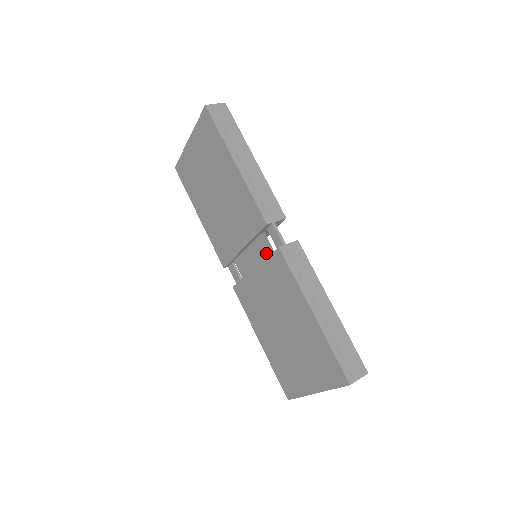
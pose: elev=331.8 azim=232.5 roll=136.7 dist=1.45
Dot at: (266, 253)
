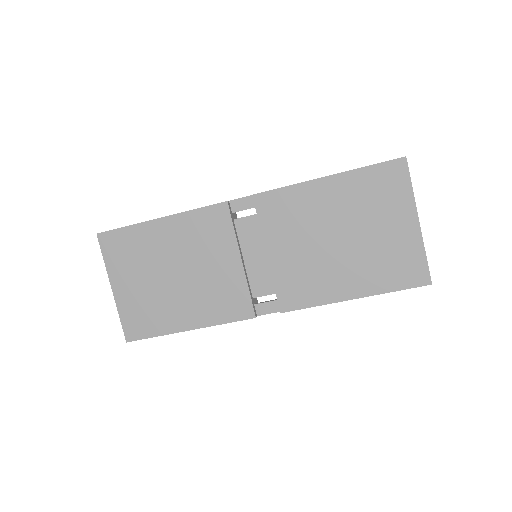
Dot at: (255, 229)
